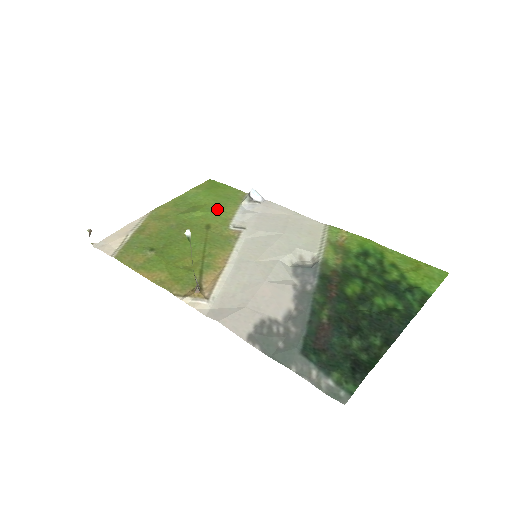
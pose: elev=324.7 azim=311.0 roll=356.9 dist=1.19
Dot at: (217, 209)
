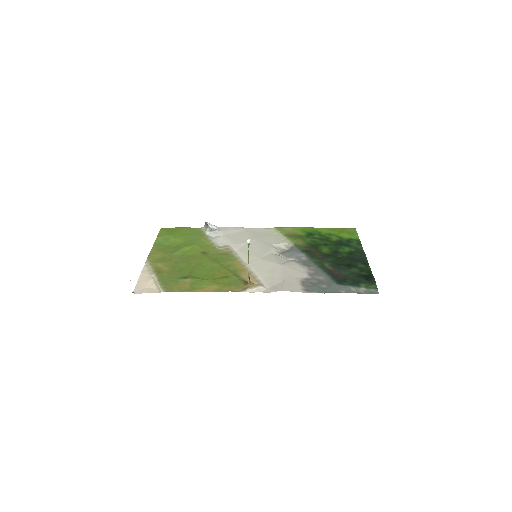
Dot at: (195, 242)
